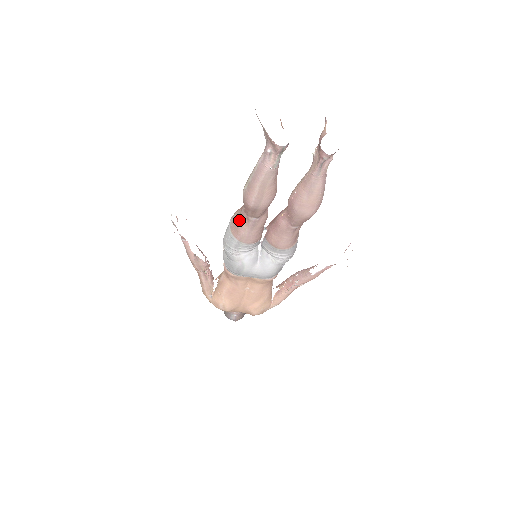
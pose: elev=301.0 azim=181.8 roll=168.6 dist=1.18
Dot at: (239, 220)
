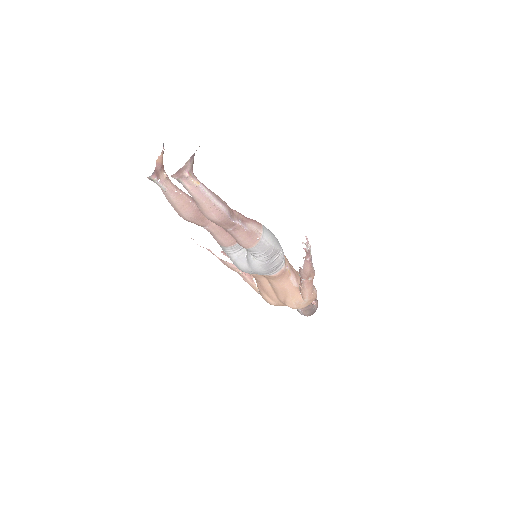
Dot at: occluded
